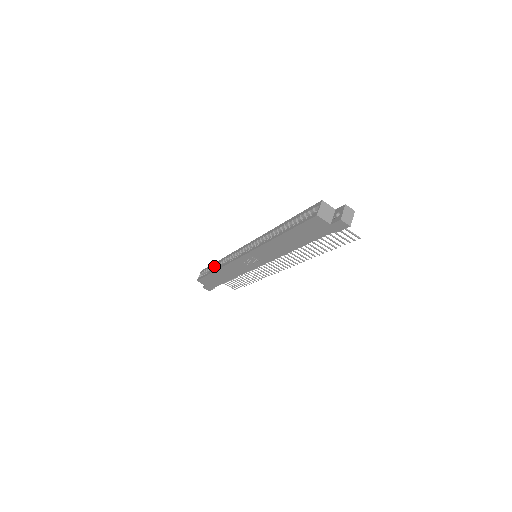
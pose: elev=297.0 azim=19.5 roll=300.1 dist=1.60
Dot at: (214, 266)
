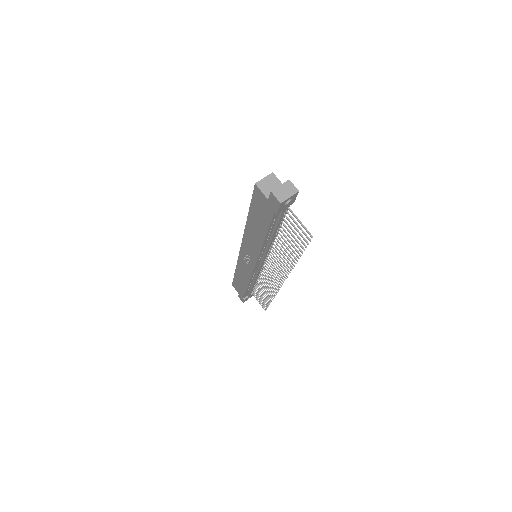
Dot at: occluded
